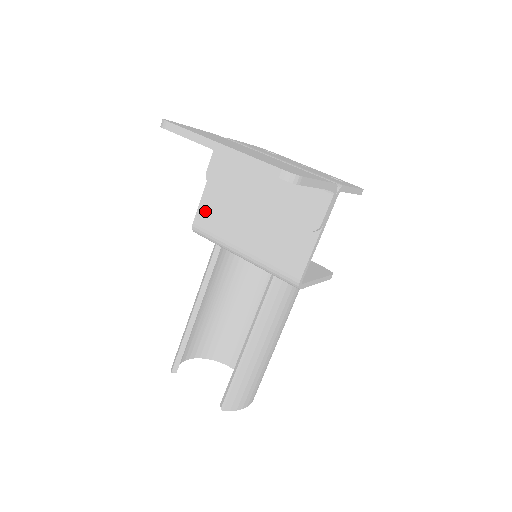
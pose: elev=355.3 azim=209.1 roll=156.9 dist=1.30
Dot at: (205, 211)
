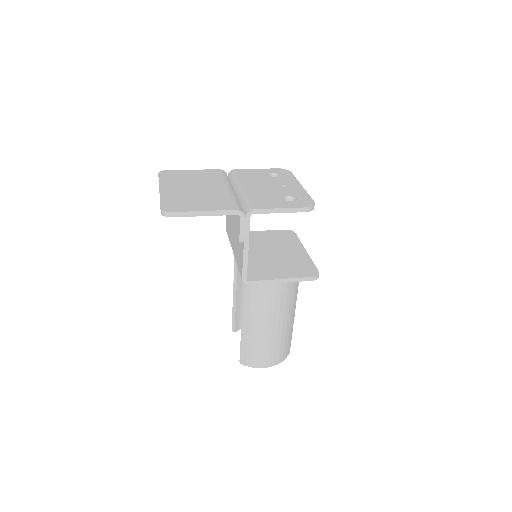
Dot at: (227, 222)
